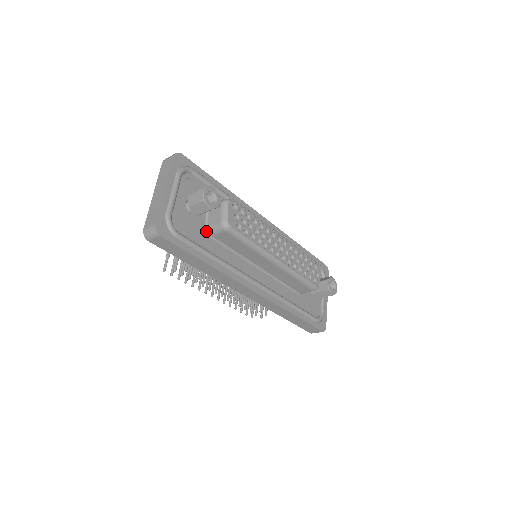
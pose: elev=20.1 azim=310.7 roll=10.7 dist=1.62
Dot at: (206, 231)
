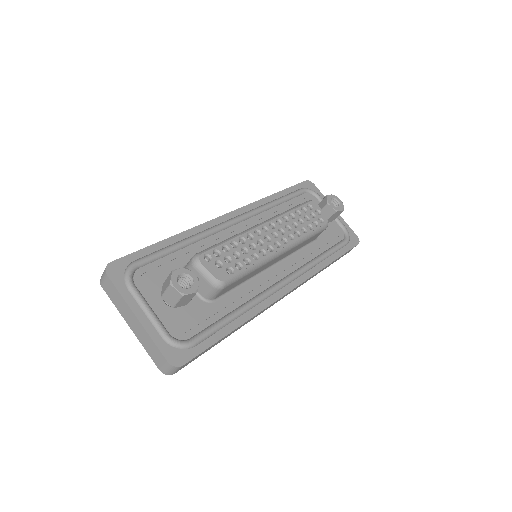
Dot at: (205, 302)
